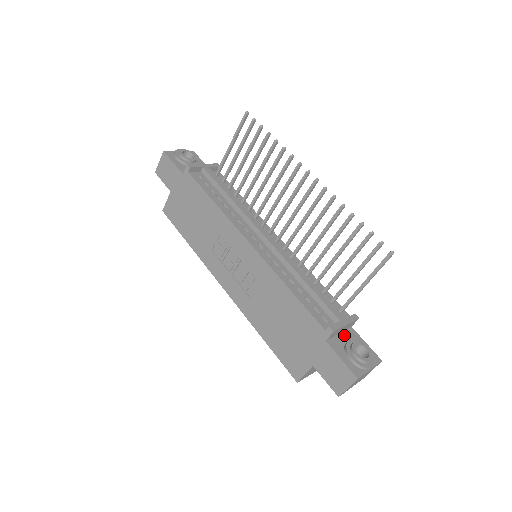
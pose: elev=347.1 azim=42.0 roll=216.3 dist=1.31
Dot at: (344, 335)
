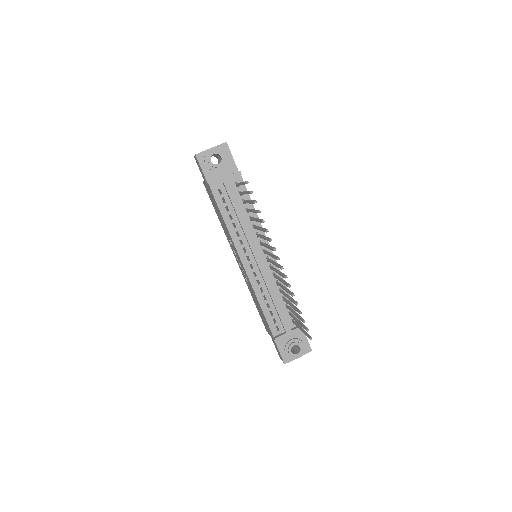
Dot at: occluded
